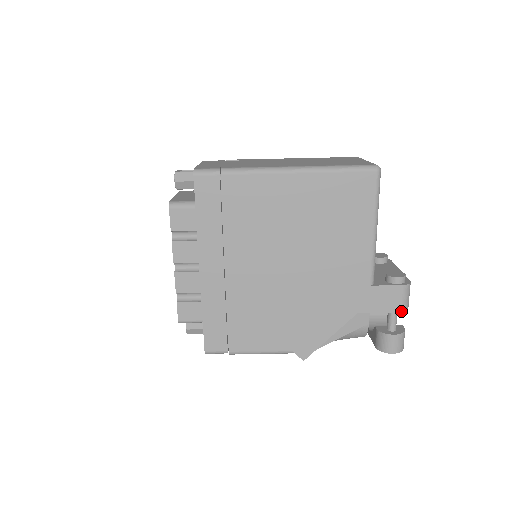
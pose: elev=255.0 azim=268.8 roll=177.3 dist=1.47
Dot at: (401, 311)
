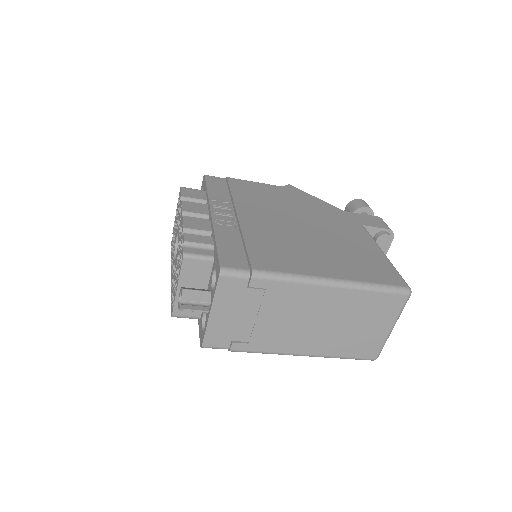
Dot at: occluded
